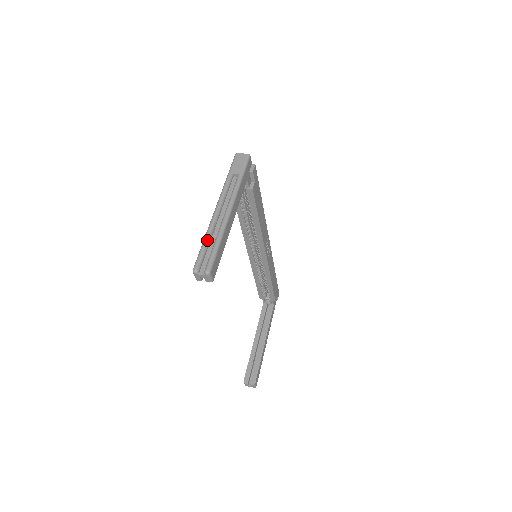
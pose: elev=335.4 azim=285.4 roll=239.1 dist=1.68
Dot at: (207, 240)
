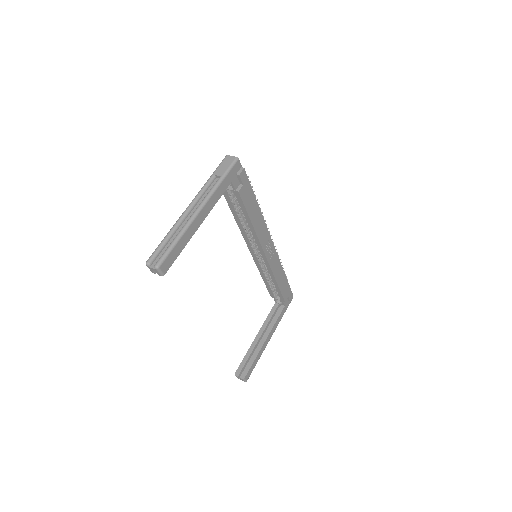
Dot at: (168, 236)
